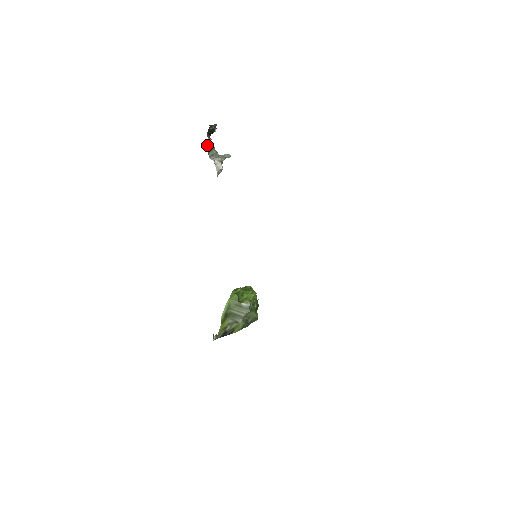
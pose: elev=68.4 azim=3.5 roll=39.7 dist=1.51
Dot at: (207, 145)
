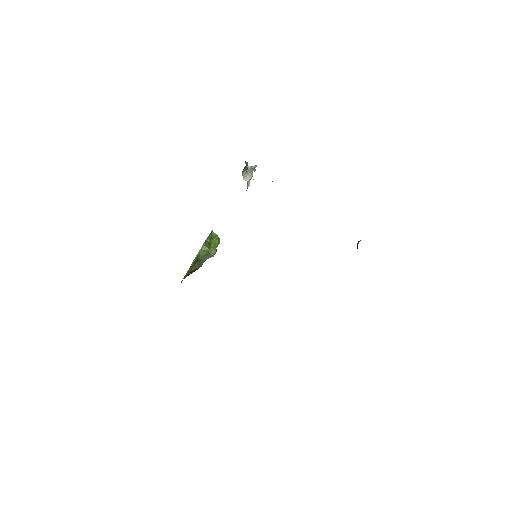
Dot at: occluded
